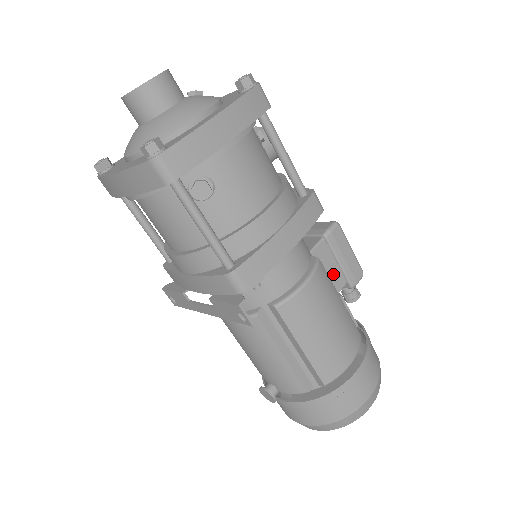
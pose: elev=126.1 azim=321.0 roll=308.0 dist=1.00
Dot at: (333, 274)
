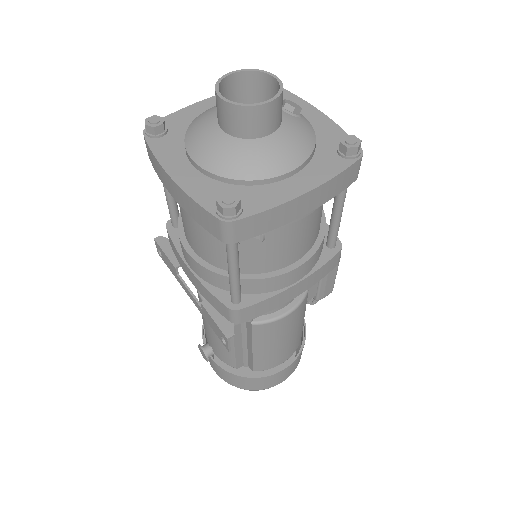
Dot at: (310, 290)
